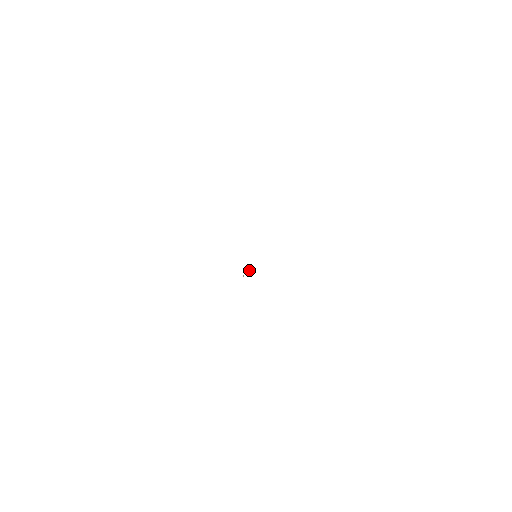
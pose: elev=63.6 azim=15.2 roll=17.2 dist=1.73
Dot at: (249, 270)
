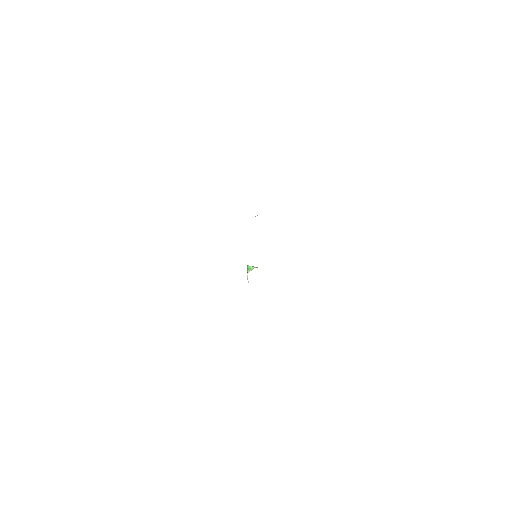
Dot at: (249, 268)
